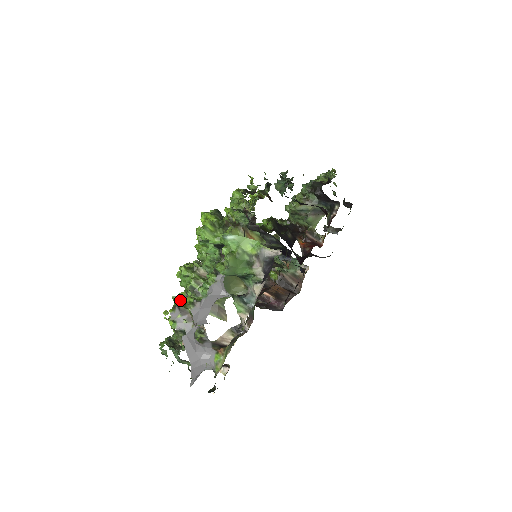
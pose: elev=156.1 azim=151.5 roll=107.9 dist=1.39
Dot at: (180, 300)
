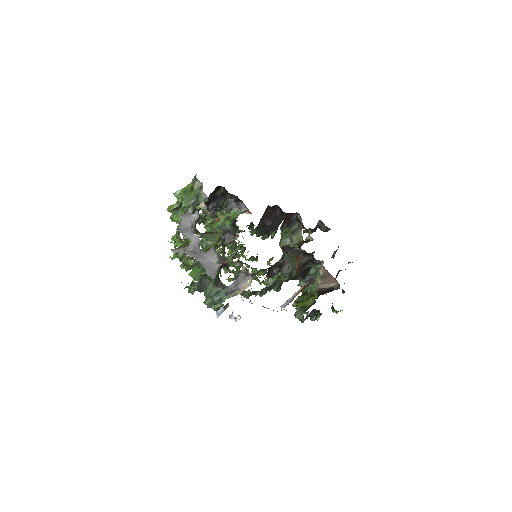
Dot at: occluded
